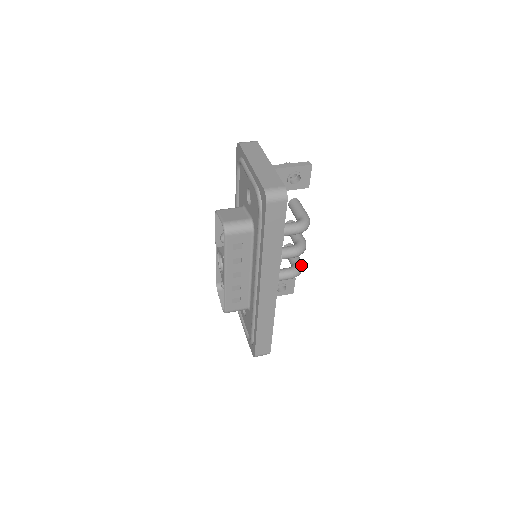
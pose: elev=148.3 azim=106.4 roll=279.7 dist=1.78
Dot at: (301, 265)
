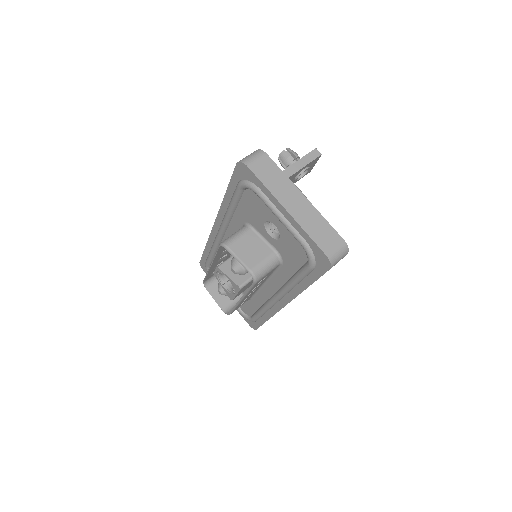
Dot at: occluded
